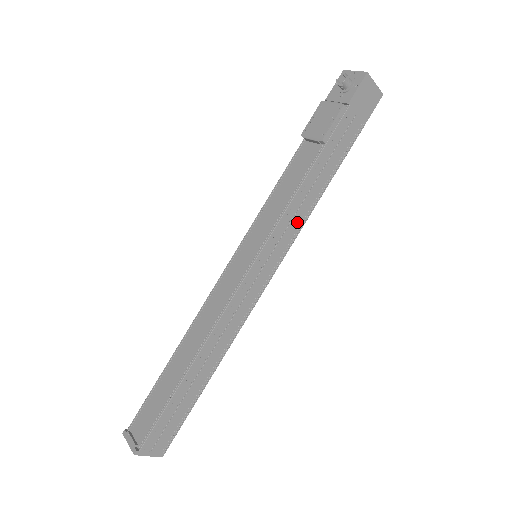
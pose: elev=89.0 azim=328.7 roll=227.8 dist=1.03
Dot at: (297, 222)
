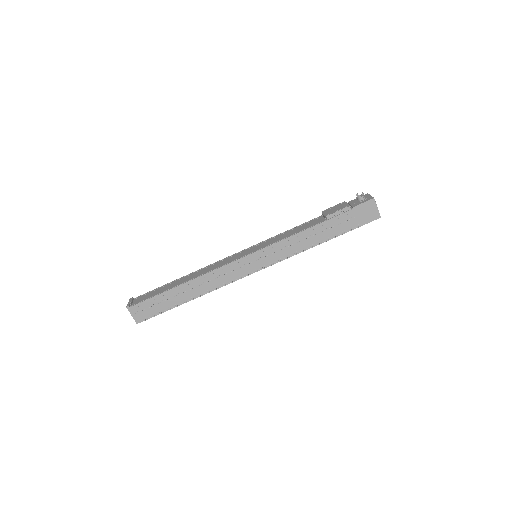
Dot at: (288, 252)
